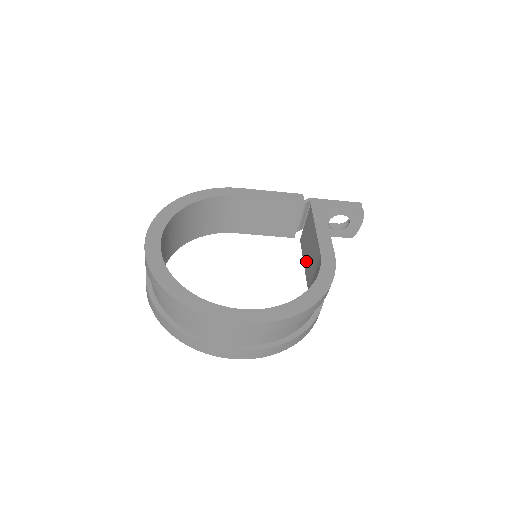
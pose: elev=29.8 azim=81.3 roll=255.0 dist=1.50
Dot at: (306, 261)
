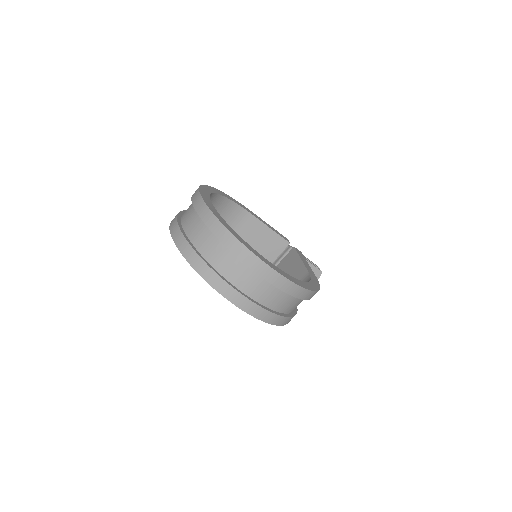
Dot at: occluded
